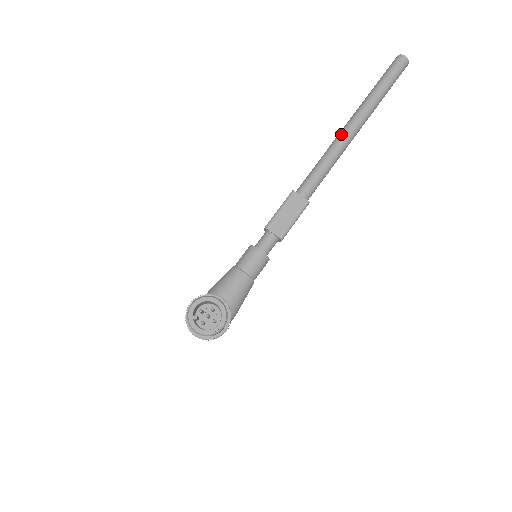
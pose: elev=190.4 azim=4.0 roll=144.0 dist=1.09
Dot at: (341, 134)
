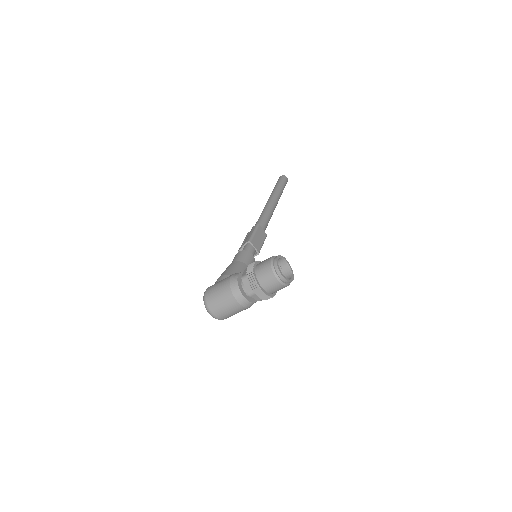
Dot at: (271, 203)
